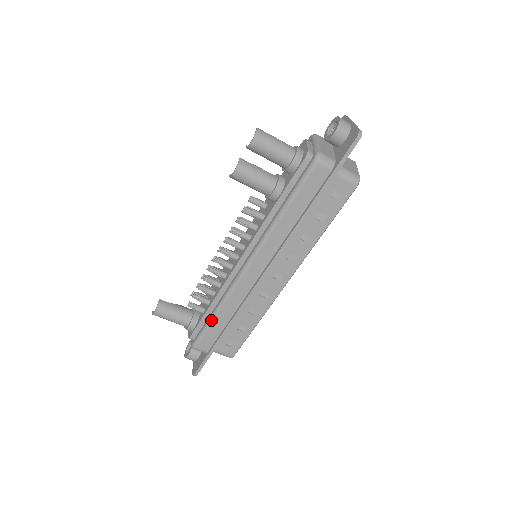
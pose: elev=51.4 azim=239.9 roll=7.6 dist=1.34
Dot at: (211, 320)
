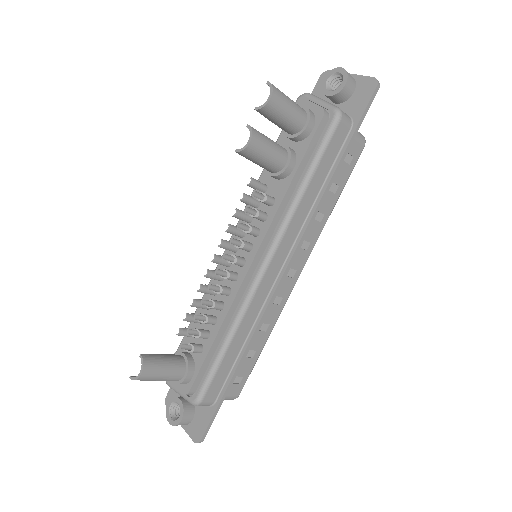
Dot at: (222, 356)
